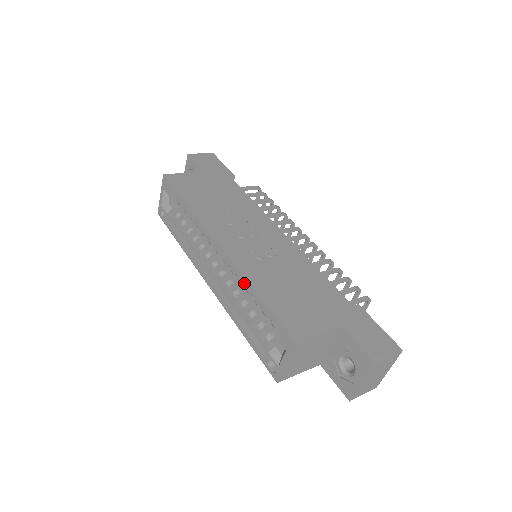
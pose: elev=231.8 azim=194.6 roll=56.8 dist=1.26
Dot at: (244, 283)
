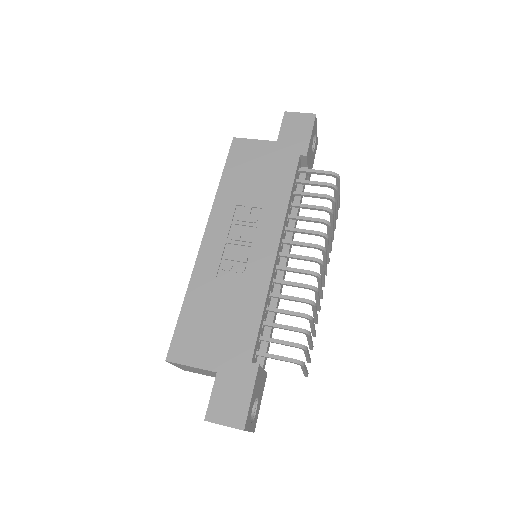
Dot at: (190, 285)
